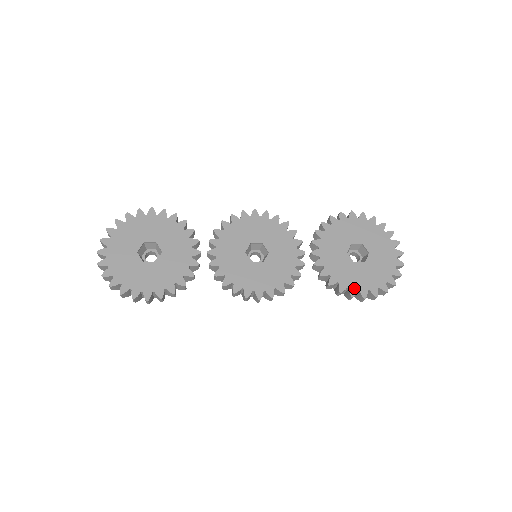
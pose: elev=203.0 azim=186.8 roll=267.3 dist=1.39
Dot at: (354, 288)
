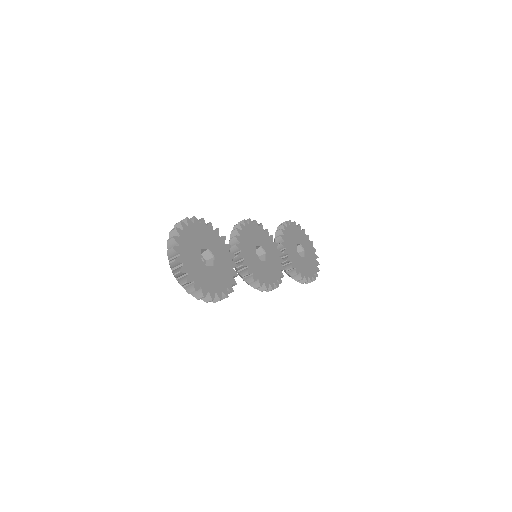
Dot at: (306, 275)
